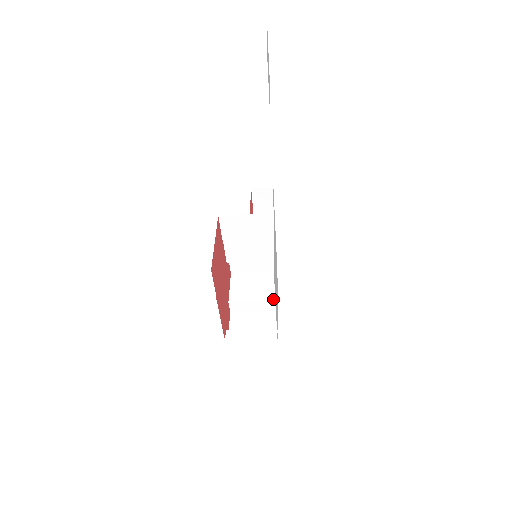
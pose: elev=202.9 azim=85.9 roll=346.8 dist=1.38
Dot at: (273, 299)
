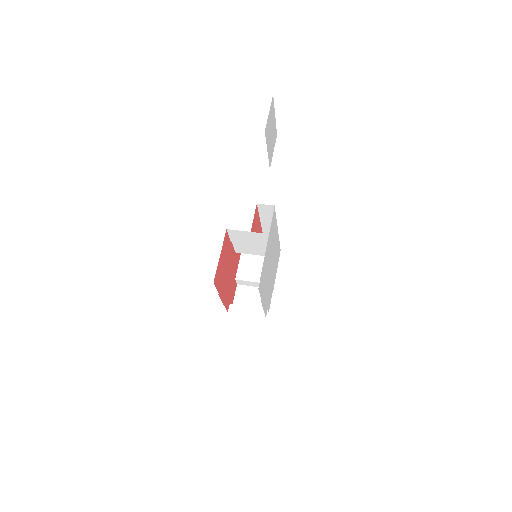
Dot at: occluded
